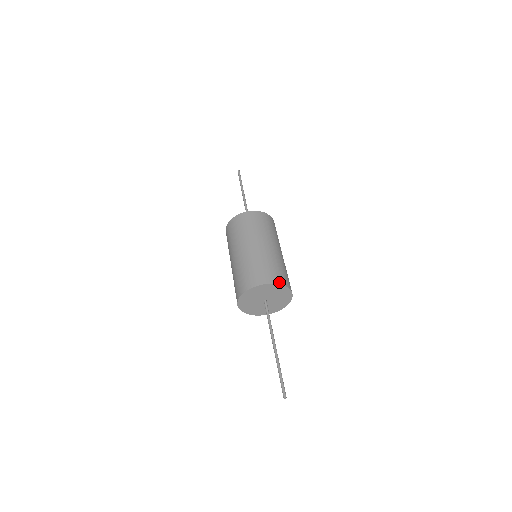
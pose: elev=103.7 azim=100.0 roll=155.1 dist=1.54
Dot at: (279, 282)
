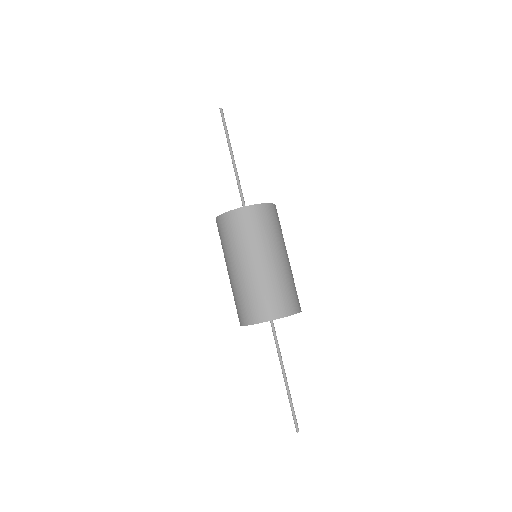
Dot at: (291, 312)
